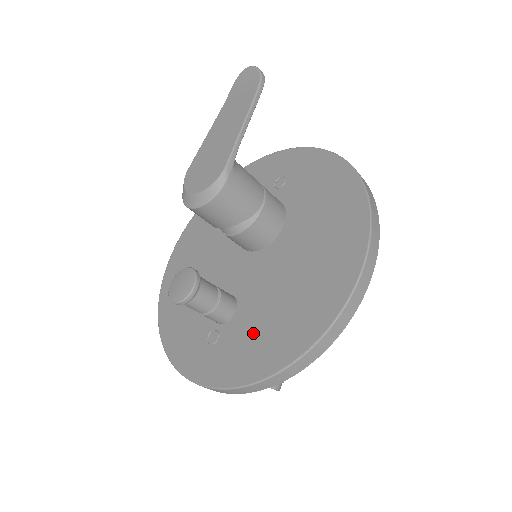
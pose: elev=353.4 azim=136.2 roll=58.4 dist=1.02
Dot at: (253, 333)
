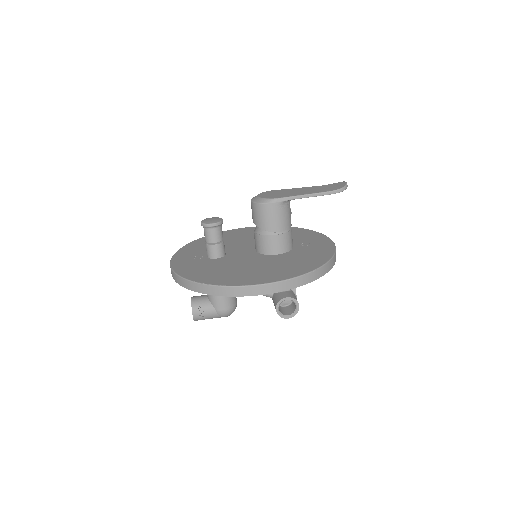
Dot at: (208, 267)
